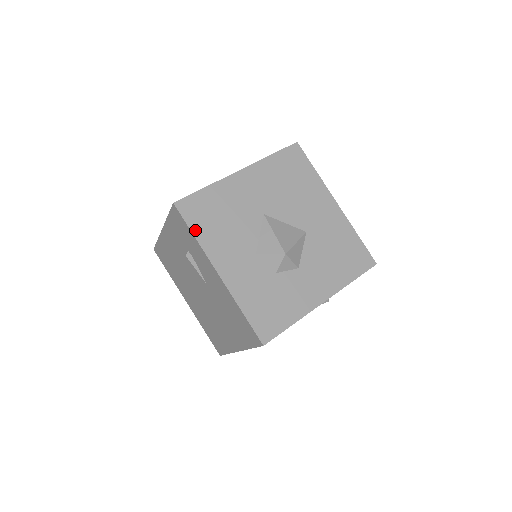
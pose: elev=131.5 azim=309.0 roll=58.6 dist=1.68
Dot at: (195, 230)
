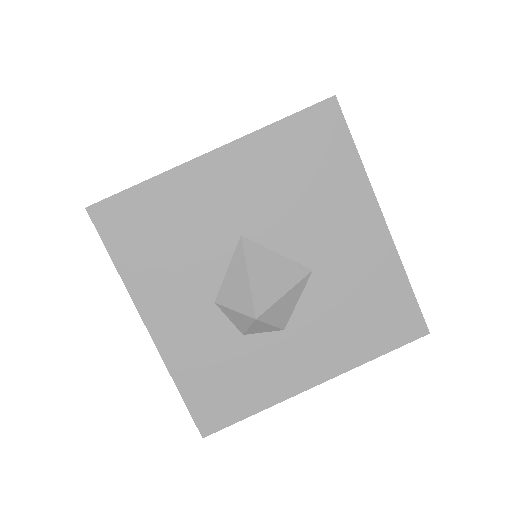
Dot at: (117, 256)
